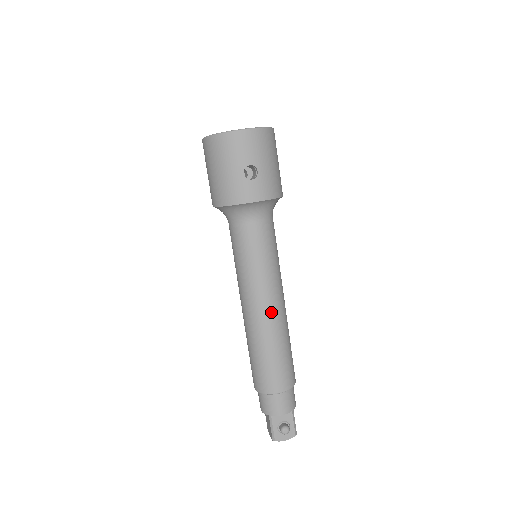
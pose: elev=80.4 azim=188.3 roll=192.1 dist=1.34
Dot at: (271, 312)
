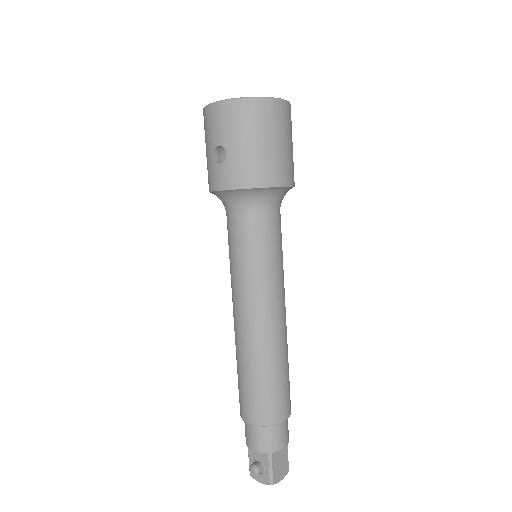
Dot at: (245, 326)
